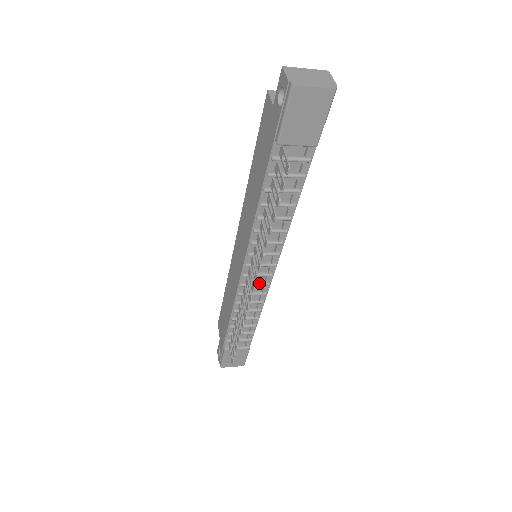
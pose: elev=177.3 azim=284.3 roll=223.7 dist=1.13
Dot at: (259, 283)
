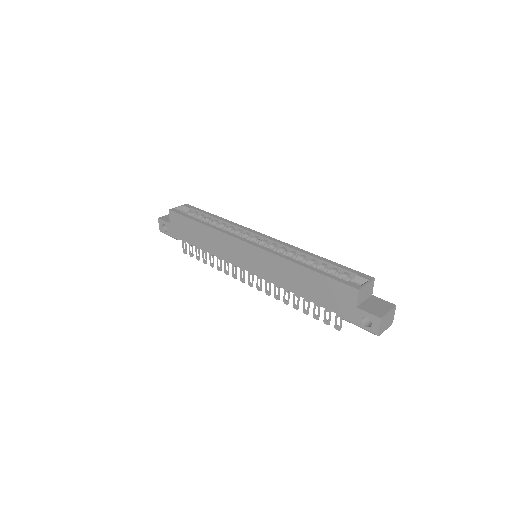
Dot at: occluded
